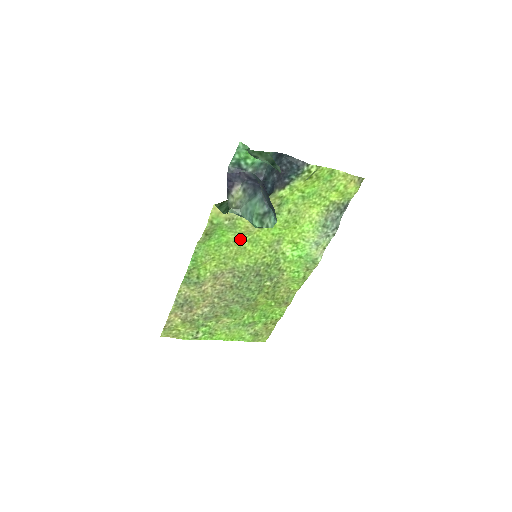
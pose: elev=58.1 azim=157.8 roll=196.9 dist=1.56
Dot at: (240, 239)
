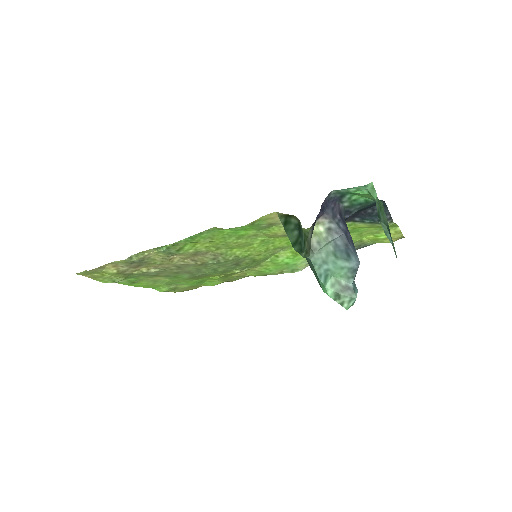
Dot at: (256, 236)
